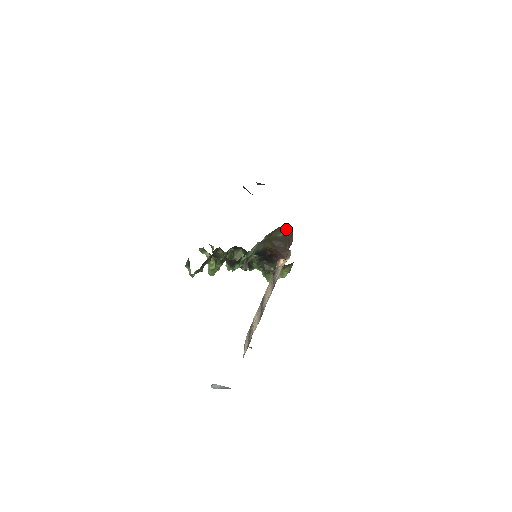
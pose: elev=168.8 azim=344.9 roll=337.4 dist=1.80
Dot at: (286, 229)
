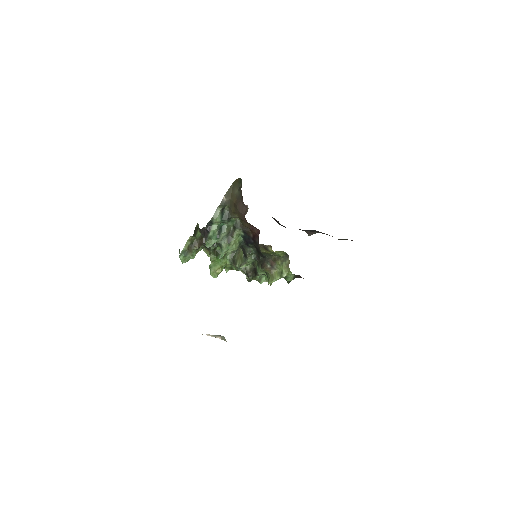
Dot at: (239, 182)
